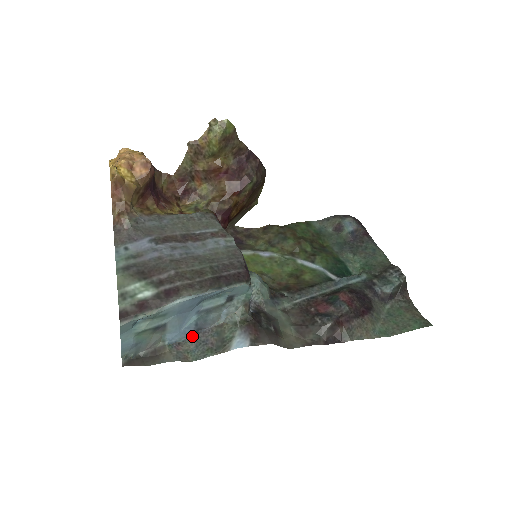
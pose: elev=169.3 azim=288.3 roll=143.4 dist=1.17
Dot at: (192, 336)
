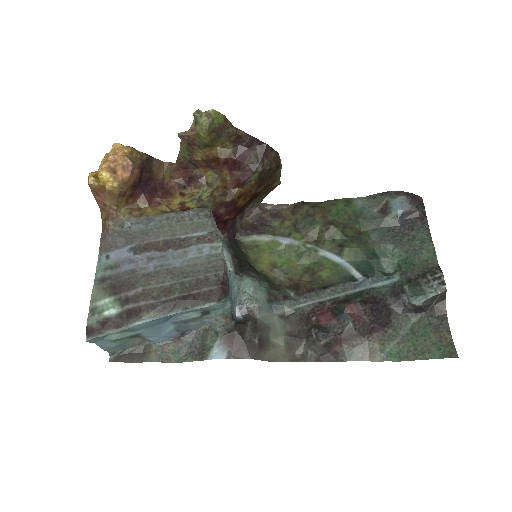
Dot at: (178, 337)
